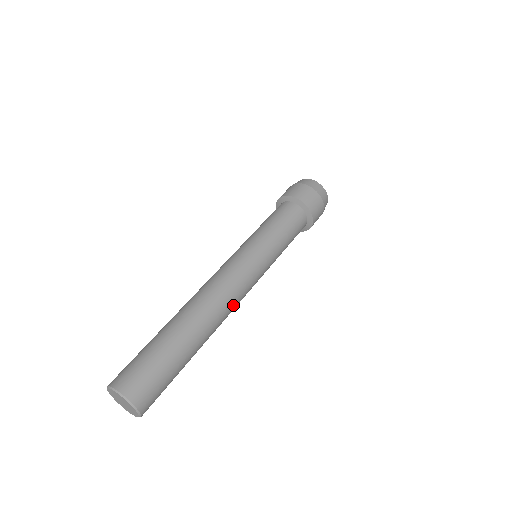
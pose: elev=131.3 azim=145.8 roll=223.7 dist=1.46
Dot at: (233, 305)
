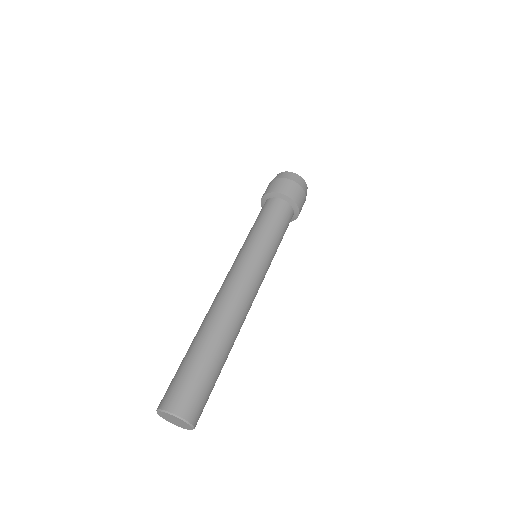
Dot at: occluded
